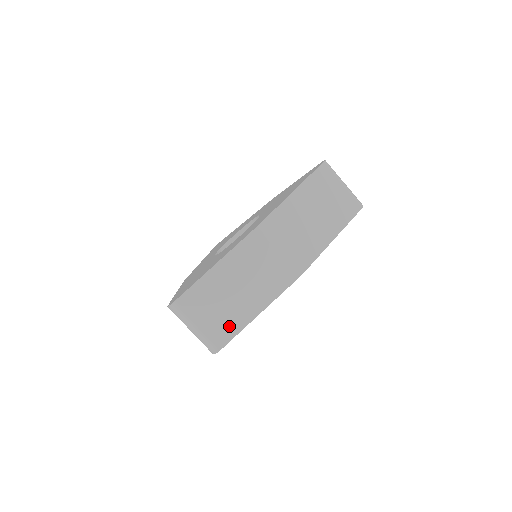
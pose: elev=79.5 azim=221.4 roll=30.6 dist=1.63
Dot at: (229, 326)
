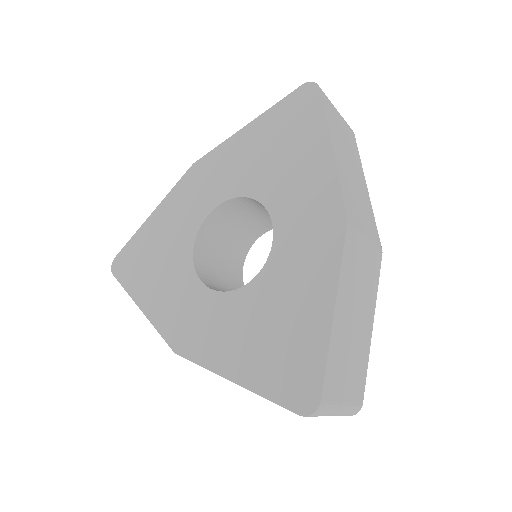
Dot at: occluded
